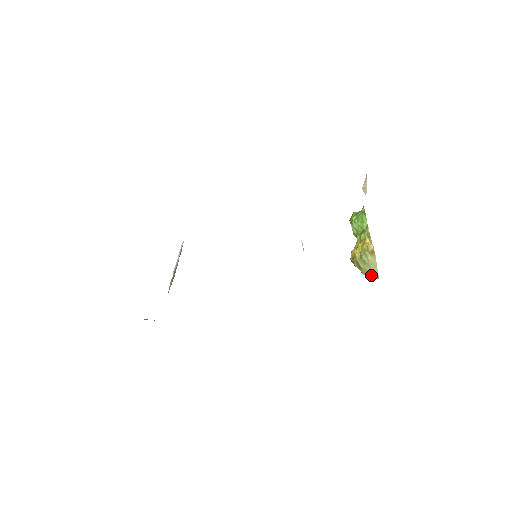
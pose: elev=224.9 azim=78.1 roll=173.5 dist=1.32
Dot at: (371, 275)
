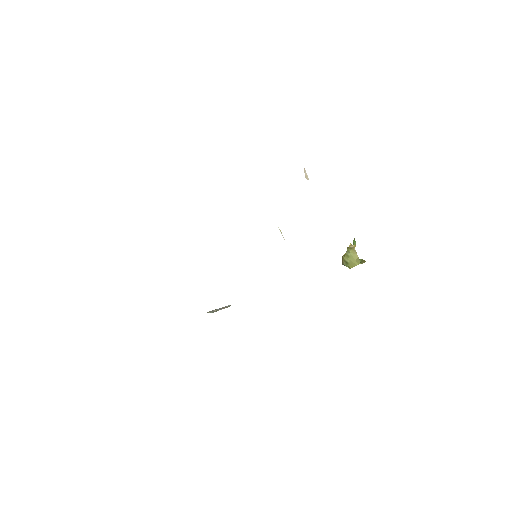
Dot at: (355, 264)
